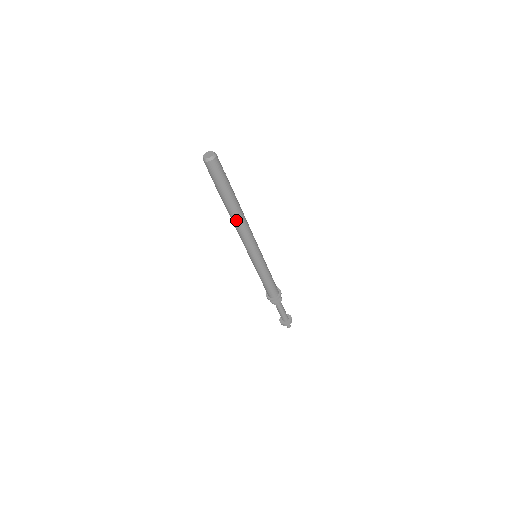
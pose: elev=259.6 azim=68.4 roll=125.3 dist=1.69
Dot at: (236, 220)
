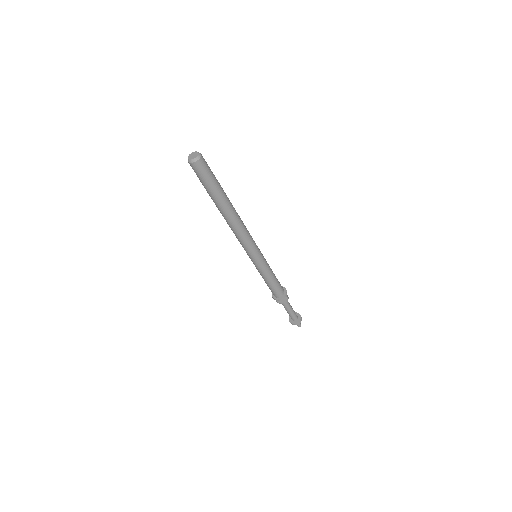
Dot at: (230, 221)
